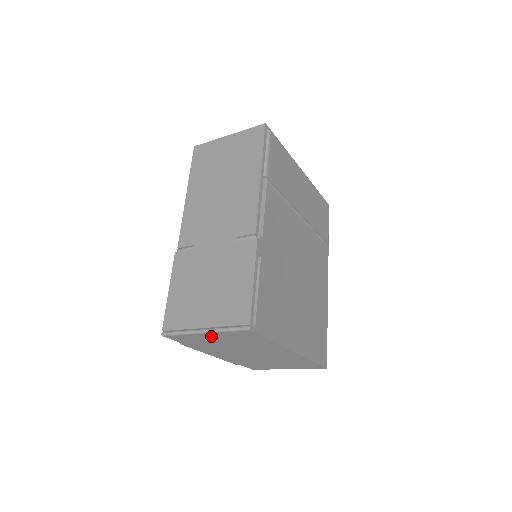
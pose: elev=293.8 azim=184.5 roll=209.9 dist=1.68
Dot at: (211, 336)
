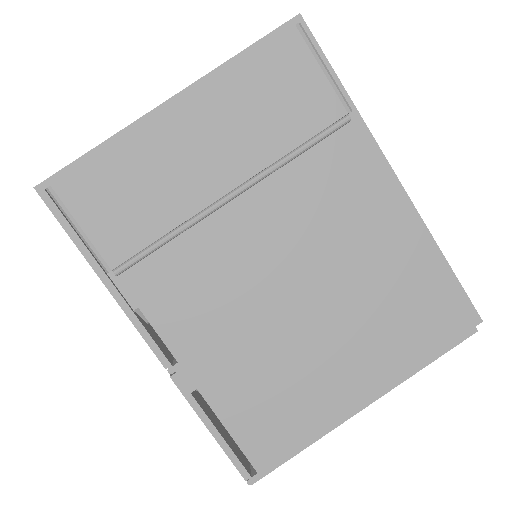
Dot at: occluded
